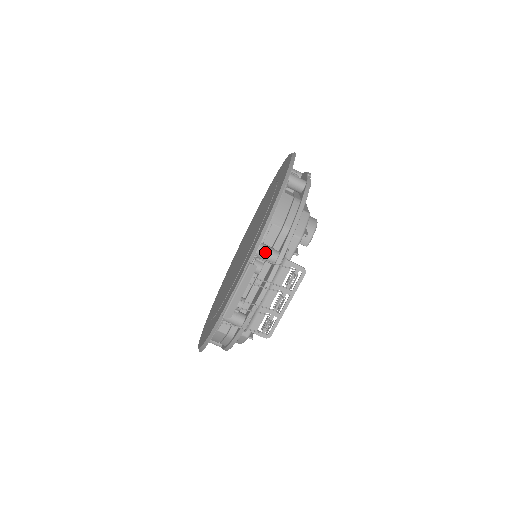
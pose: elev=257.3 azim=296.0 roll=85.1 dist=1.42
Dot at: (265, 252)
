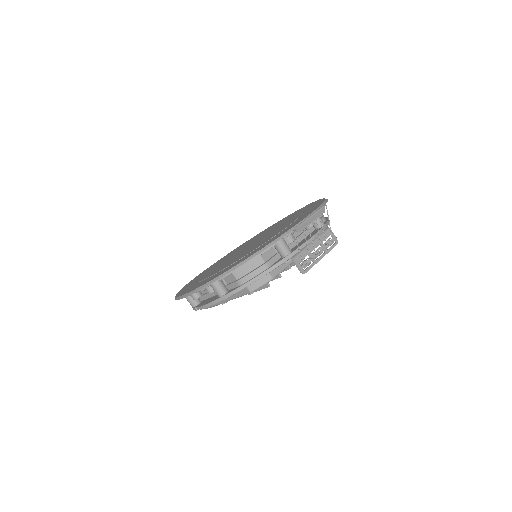
Dot at: occluded
